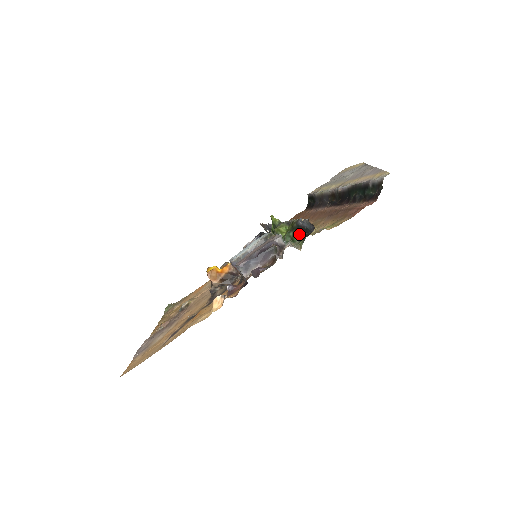
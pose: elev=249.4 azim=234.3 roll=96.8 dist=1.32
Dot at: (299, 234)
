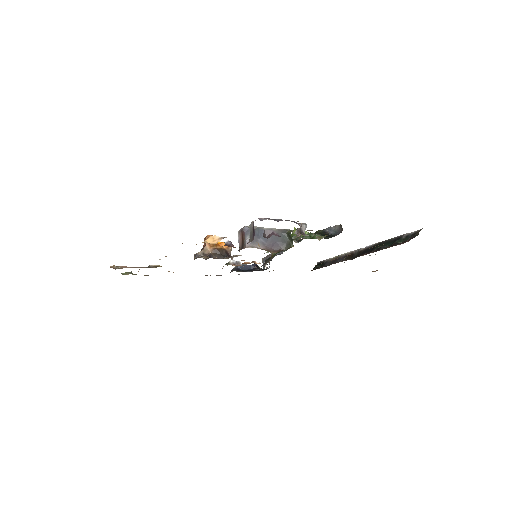
Dot at: (322, 235)
